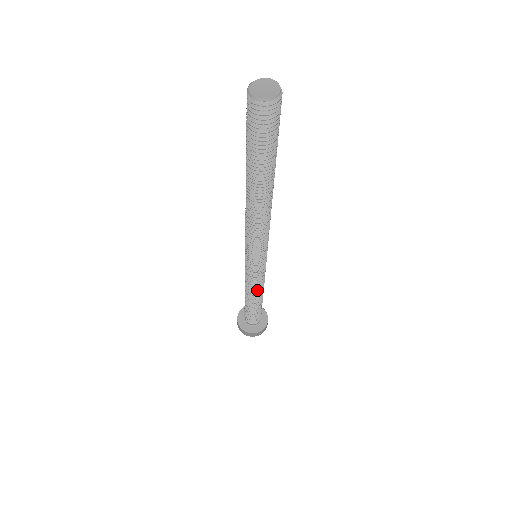
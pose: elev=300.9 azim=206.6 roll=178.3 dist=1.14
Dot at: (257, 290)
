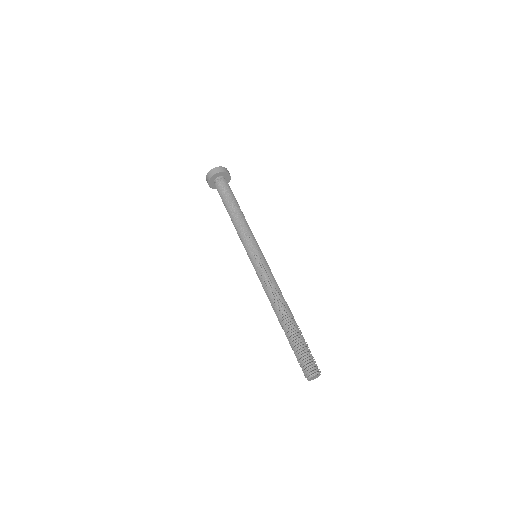
Dot at: occluded
